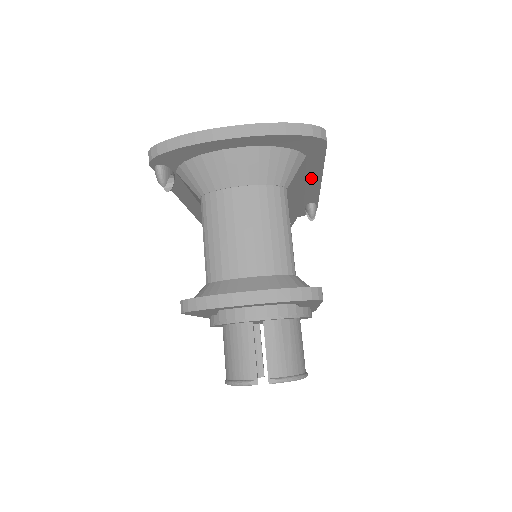
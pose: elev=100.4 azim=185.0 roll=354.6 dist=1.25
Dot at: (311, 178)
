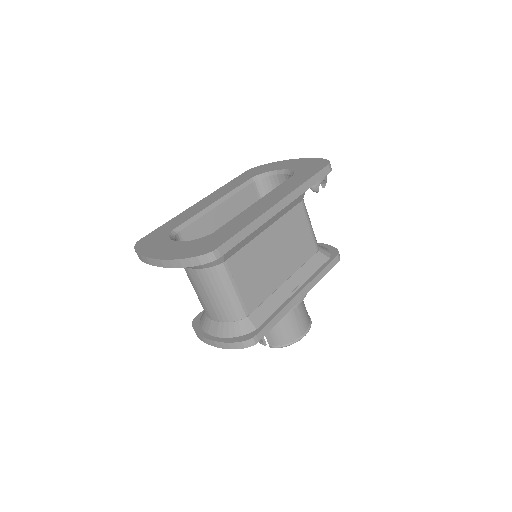
Dot at: occluded
